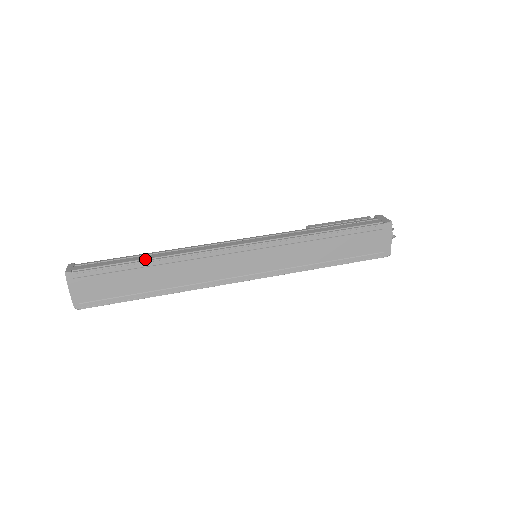
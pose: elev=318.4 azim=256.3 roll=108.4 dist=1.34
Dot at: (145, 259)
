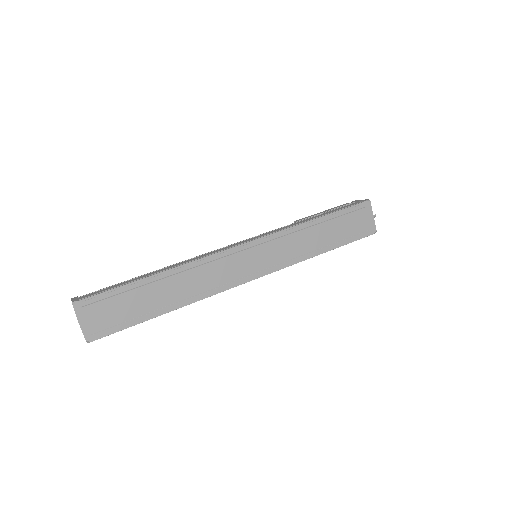
Dot at: (151, 275)
